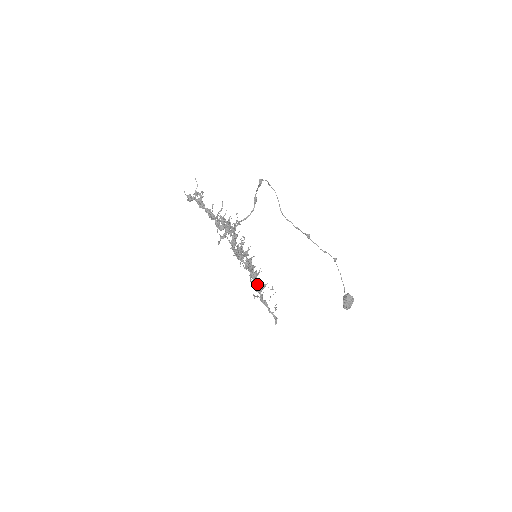
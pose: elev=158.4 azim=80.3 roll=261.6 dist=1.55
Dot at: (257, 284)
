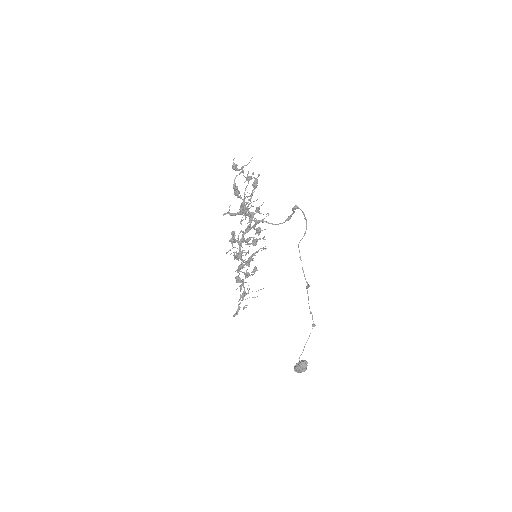
Dot at: (239, 274)
